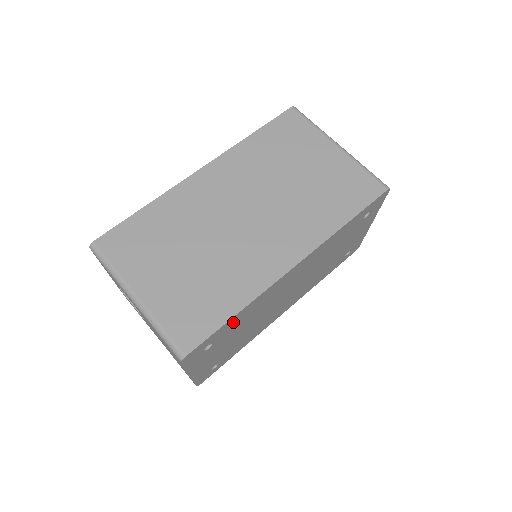
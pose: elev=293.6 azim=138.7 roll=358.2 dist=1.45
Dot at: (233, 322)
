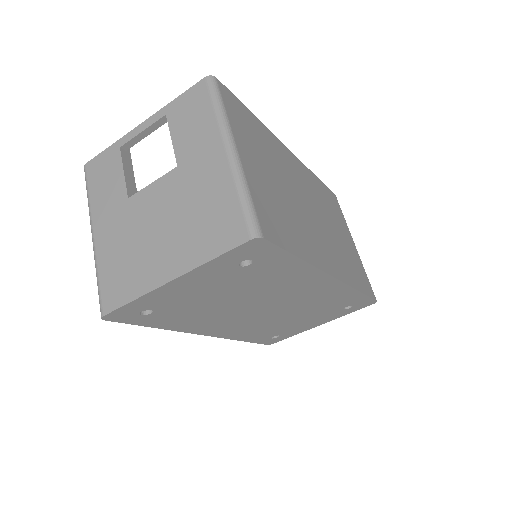
Dot at: (280, 265)
